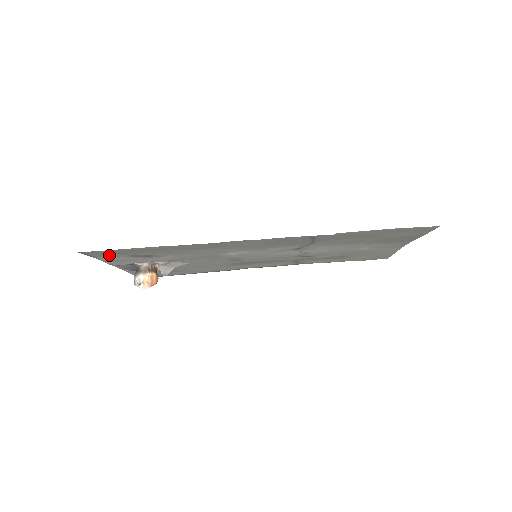
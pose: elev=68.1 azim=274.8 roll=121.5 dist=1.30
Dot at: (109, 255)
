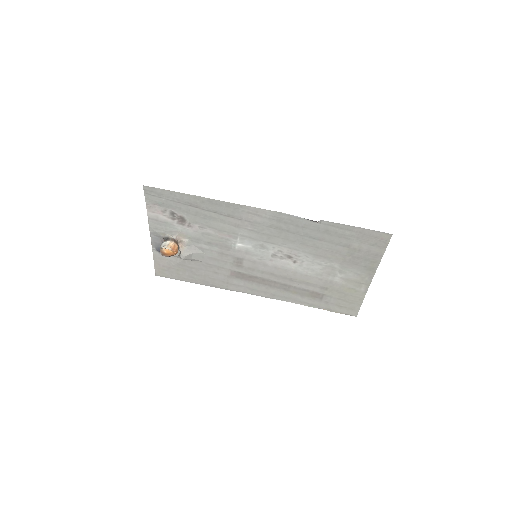
Dot at: (158, 205)
